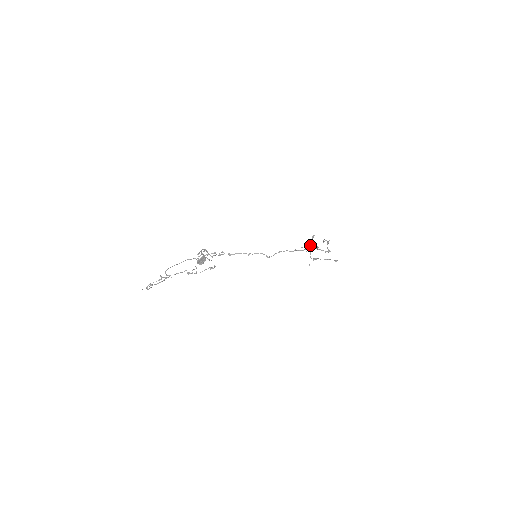
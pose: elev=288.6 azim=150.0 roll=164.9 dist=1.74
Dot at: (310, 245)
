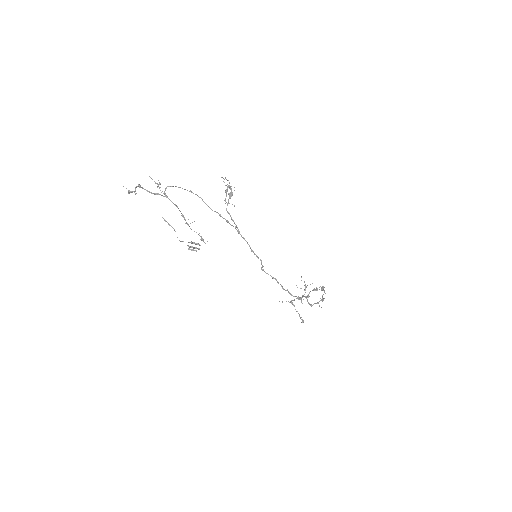
Dot at: occluded
